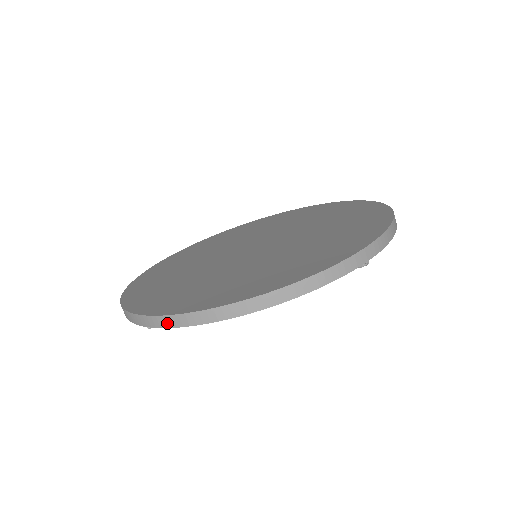
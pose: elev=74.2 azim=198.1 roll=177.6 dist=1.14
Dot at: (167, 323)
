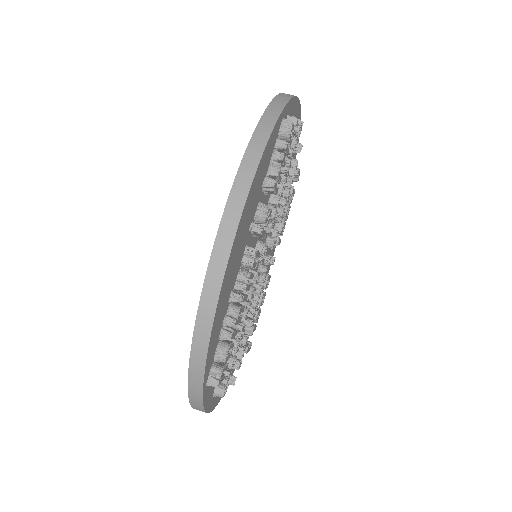
Dot at: (202, 345)
